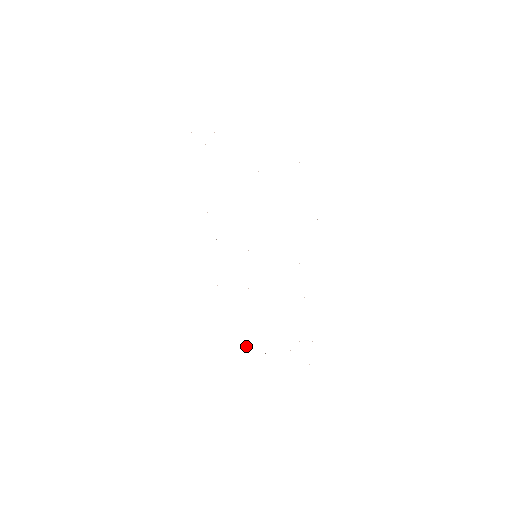
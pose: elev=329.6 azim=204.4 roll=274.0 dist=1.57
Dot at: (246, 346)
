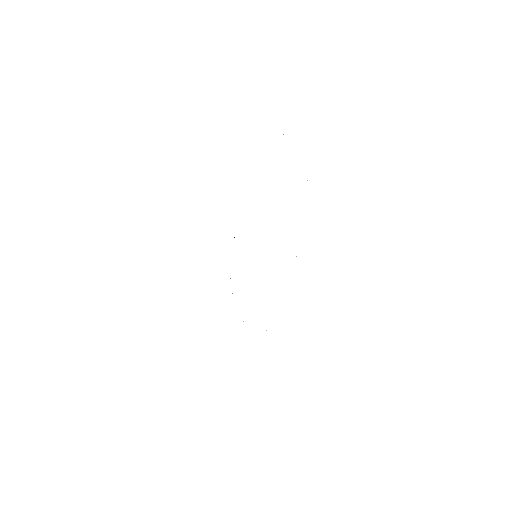
Dot at: occluded
